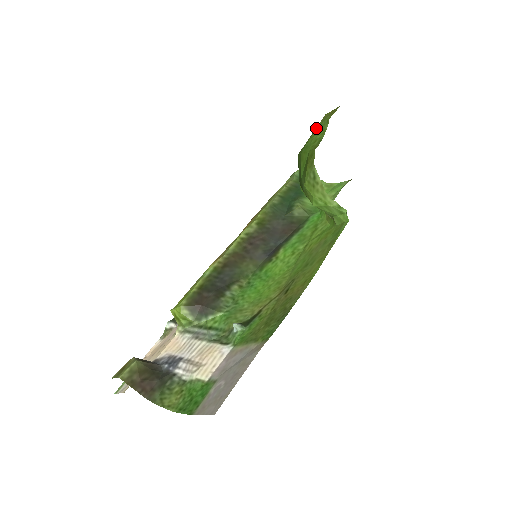
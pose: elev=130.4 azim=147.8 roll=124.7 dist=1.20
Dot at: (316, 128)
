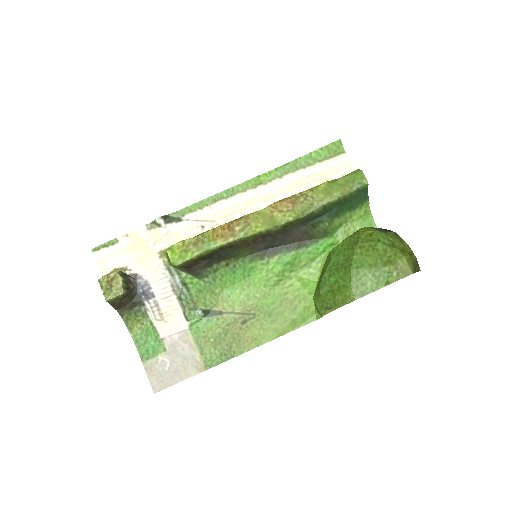
Dot at: (381, 268)
